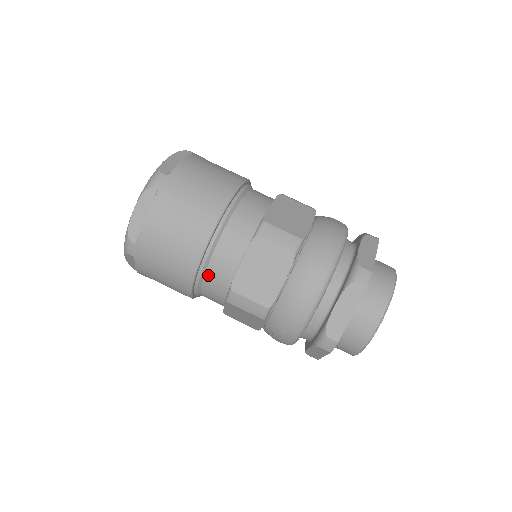
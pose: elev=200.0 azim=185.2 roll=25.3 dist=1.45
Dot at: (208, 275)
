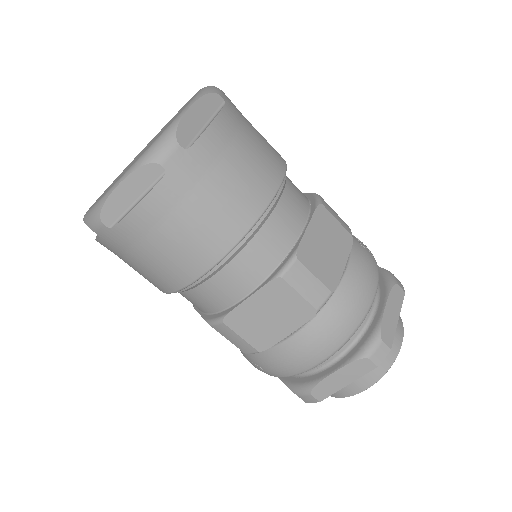
Dot at: (197, 291)
